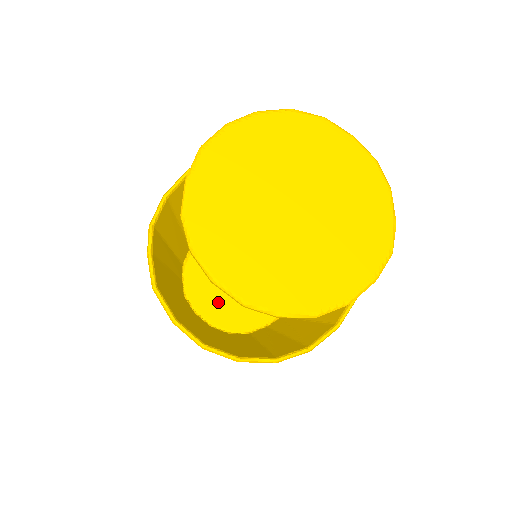
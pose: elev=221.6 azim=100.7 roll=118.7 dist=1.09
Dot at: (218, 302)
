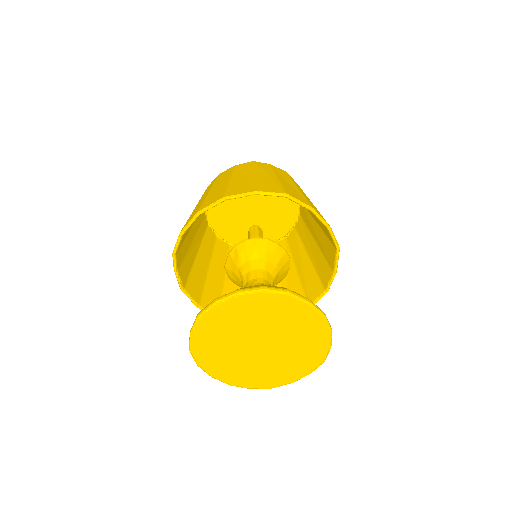
Dot at: (235, 229)
